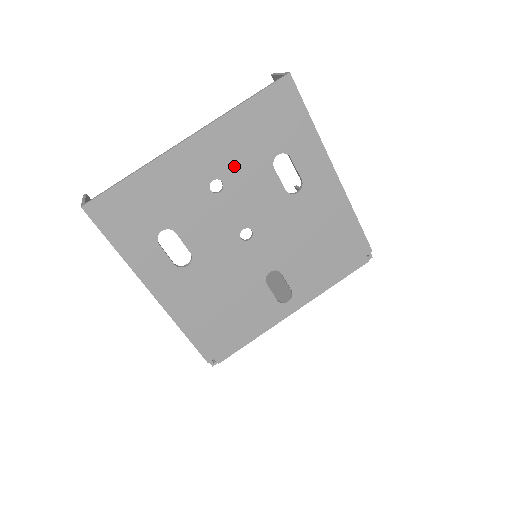
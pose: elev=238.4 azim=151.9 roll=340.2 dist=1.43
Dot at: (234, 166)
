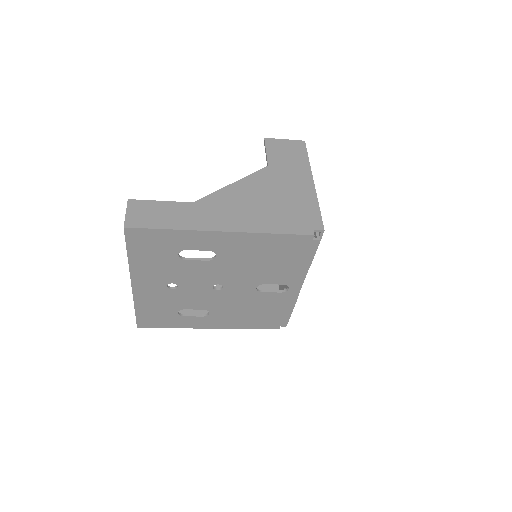
Dot at: (166, 275)
